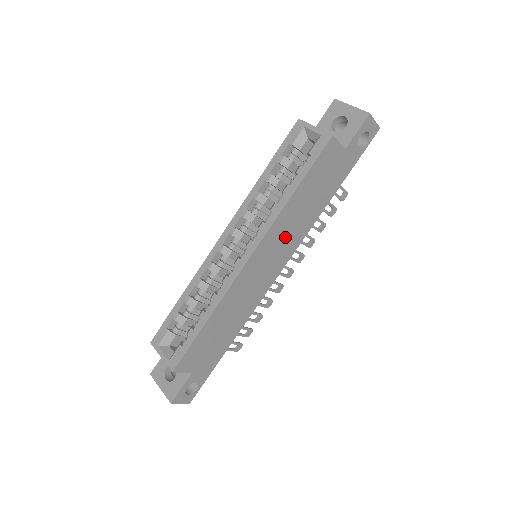
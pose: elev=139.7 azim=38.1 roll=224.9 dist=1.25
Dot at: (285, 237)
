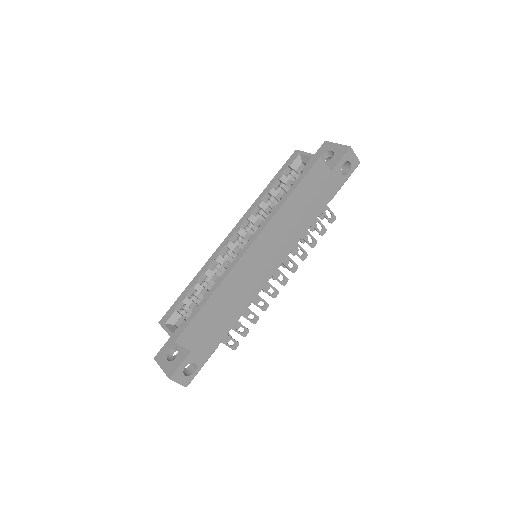
Dot at: (281, 237)
